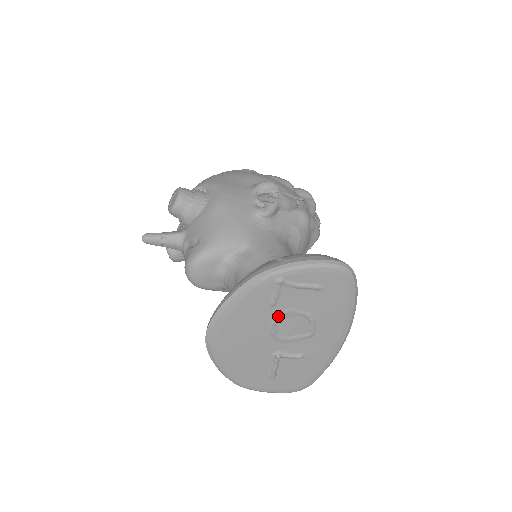
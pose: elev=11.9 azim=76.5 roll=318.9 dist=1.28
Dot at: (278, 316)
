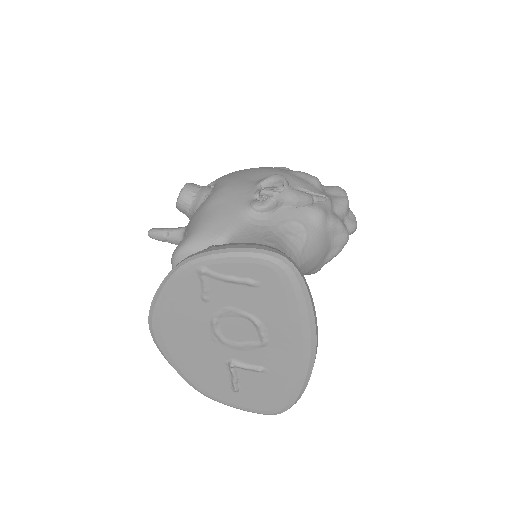
Dot at: (216, 315)
